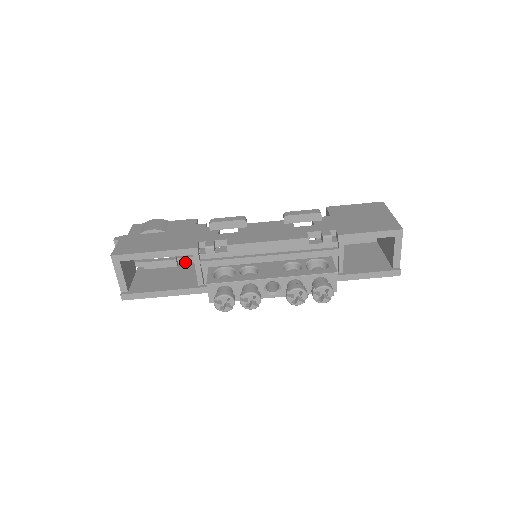
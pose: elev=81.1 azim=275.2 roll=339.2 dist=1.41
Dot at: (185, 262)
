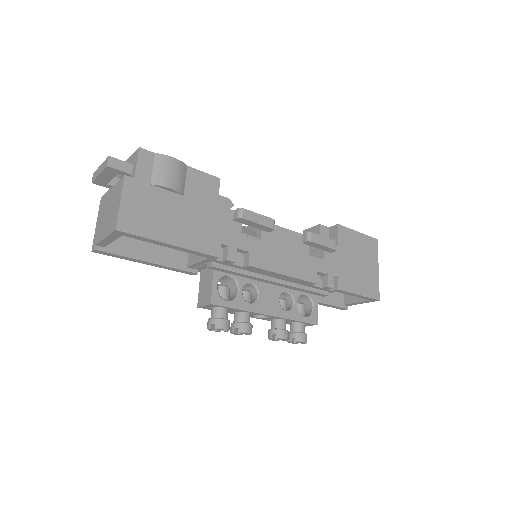
Dot at: occluded
